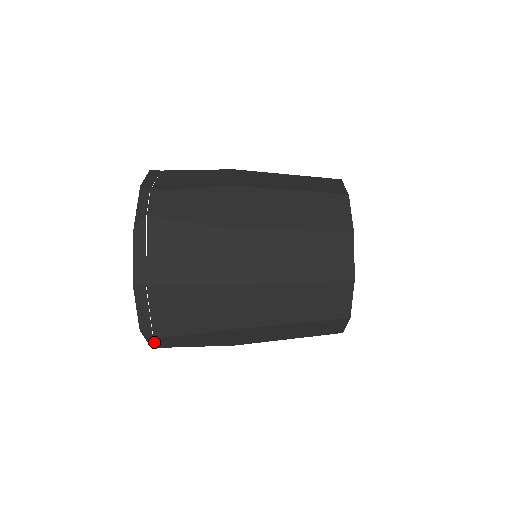
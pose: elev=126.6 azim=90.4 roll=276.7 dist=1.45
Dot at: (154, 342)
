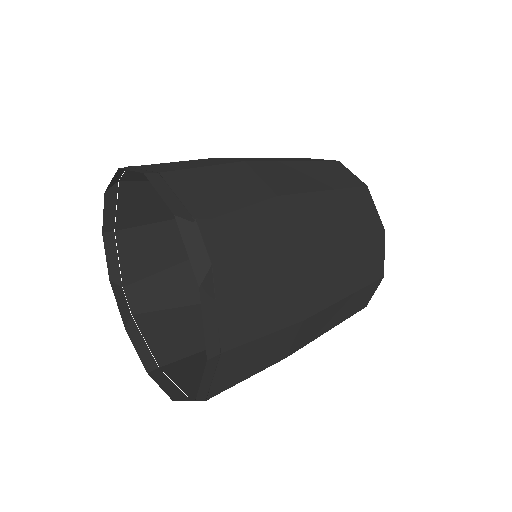
Dot at: occluded
